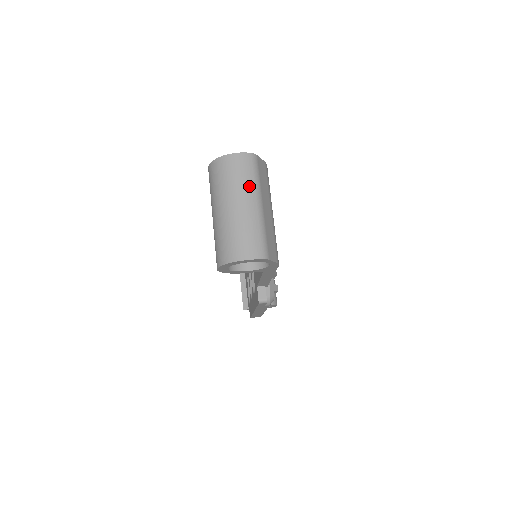
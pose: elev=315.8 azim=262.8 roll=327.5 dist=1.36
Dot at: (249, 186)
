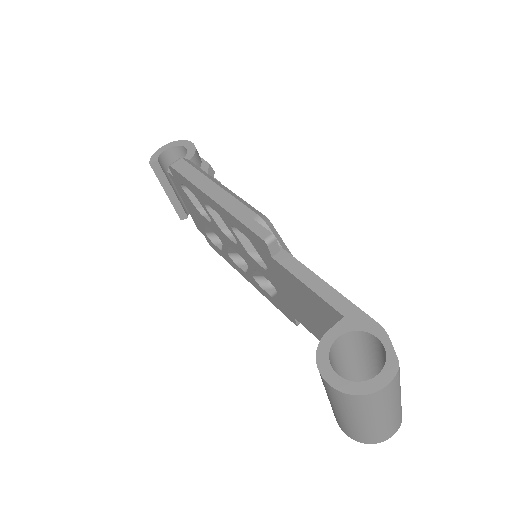
Dot at: (396, 397)
